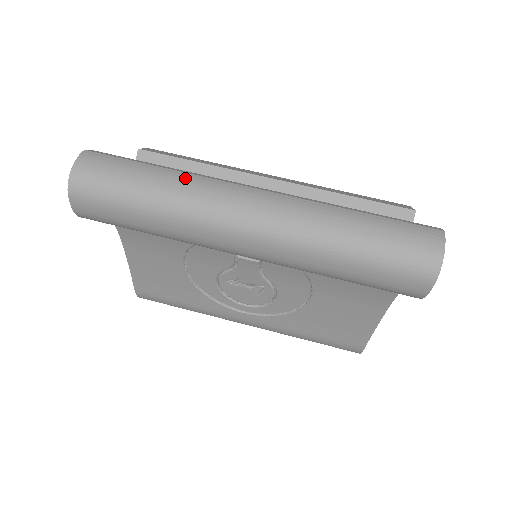
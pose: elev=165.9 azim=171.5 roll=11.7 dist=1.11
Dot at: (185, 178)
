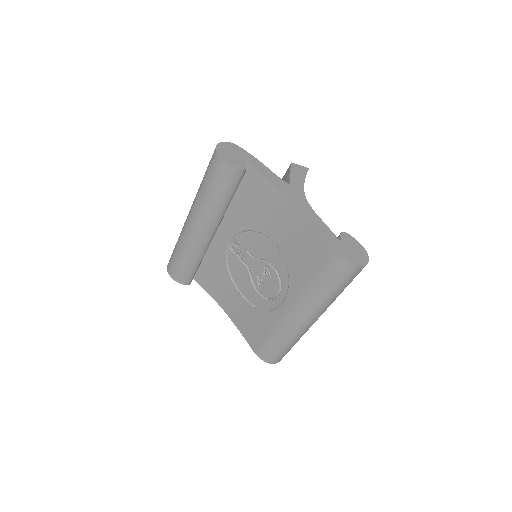
Dot at: occluded
